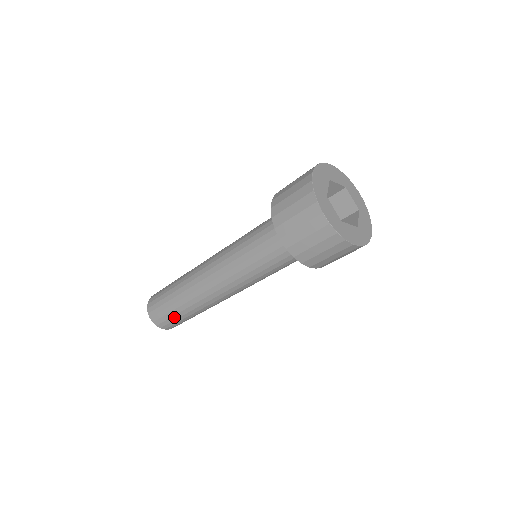
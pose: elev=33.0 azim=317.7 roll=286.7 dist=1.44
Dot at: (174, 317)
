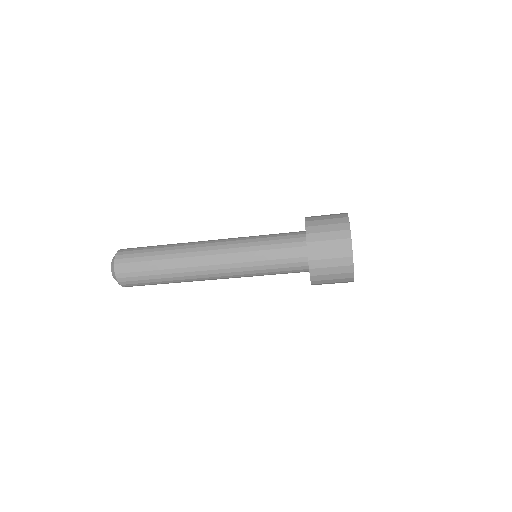
Dot at: (142, 263)
